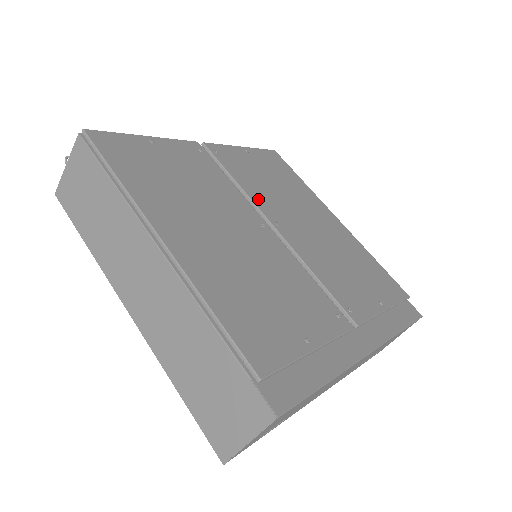
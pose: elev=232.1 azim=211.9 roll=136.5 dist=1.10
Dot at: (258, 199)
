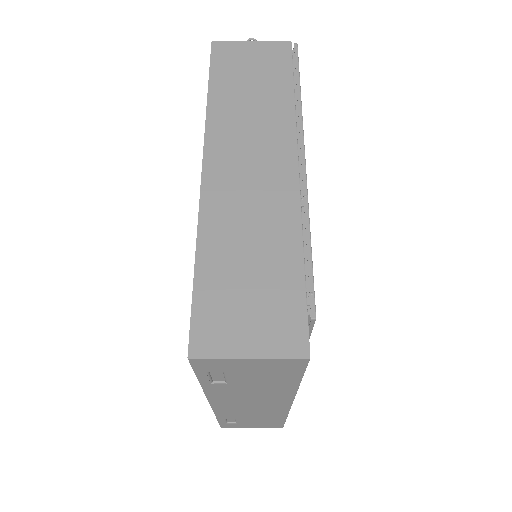
Dot at: occluded
